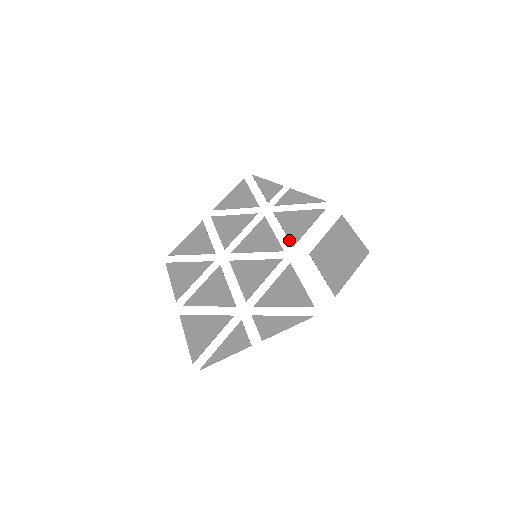
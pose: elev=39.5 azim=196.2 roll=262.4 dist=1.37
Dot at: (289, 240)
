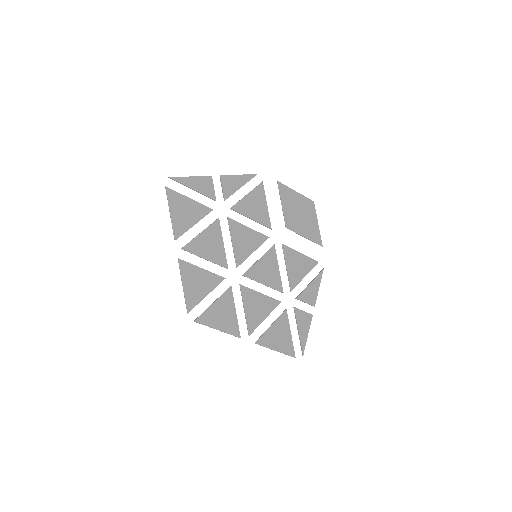
Dot at: (265, 226)
